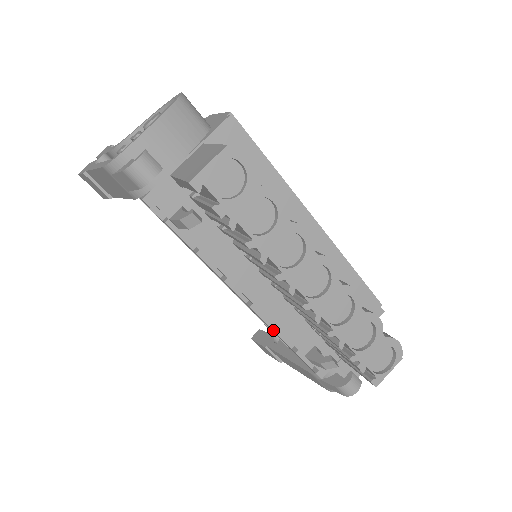
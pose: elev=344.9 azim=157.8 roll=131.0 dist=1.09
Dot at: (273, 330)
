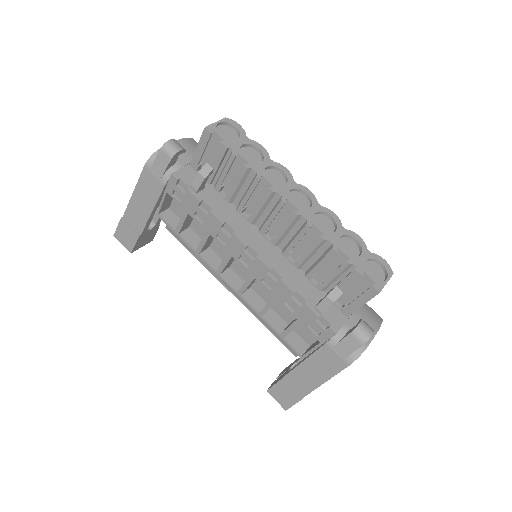
Dot at: (280, 279)
